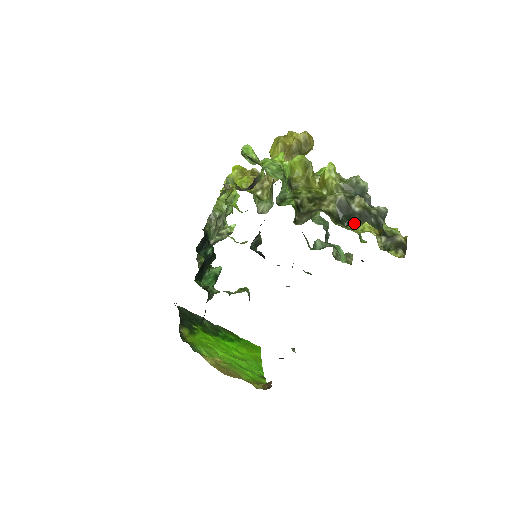
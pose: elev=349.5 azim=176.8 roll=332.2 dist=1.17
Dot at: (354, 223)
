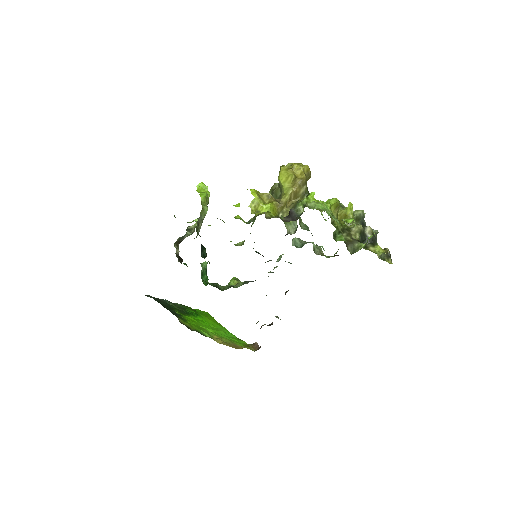
Dot at: (372, 246)
